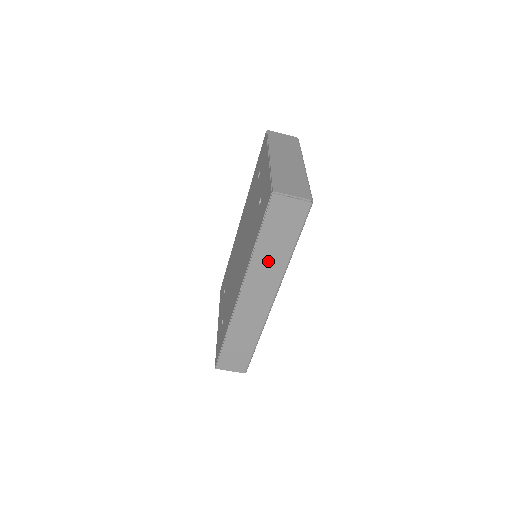
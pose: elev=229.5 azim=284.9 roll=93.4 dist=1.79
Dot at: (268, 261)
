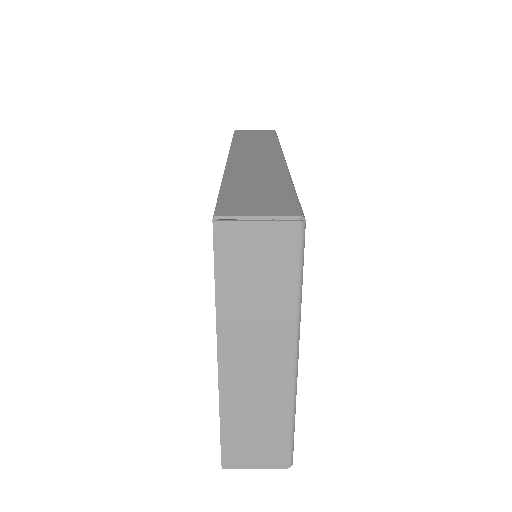
Dot at: occluded
